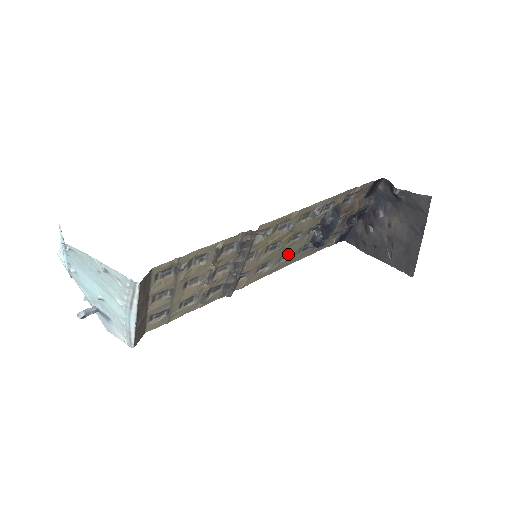
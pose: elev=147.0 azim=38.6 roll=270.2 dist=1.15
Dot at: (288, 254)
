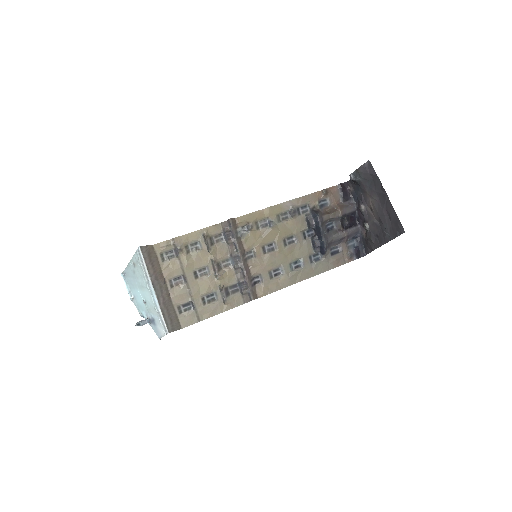
Dot at: (299, 263)
